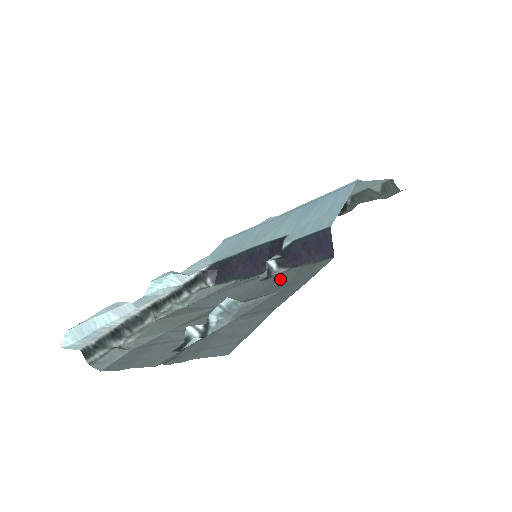
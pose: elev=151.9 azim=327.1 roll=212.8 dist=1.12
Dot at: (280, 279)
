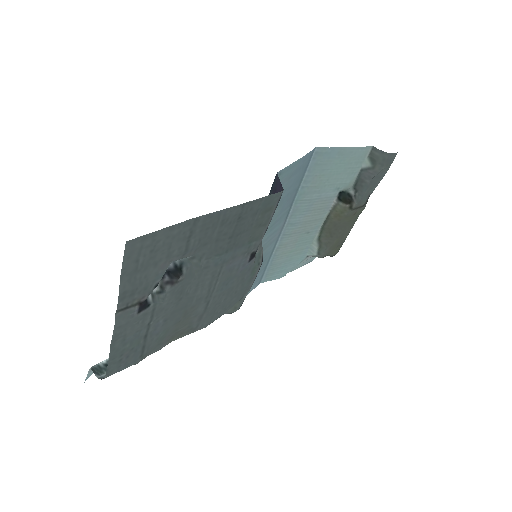
Dot at: (248, 237)
